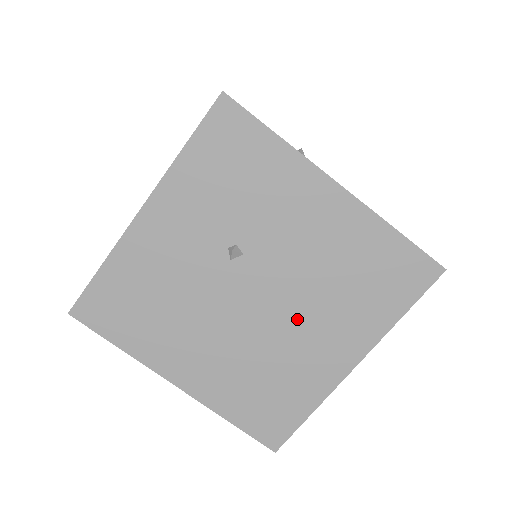
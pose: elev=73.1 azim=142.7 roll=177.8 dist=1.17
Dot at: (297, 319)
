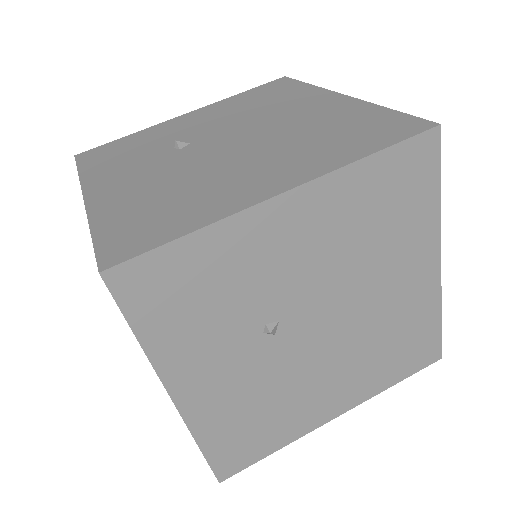
Dot at: (367, 296)
